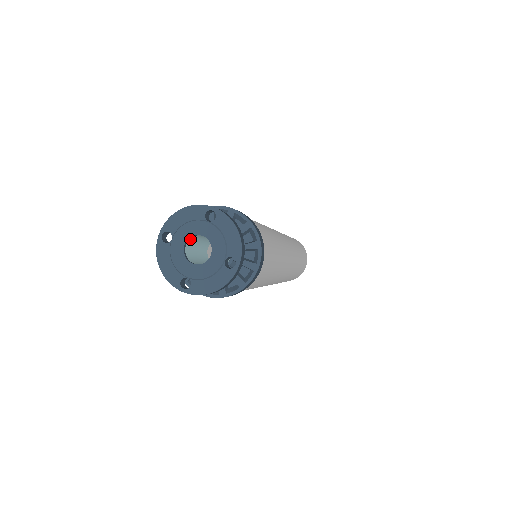
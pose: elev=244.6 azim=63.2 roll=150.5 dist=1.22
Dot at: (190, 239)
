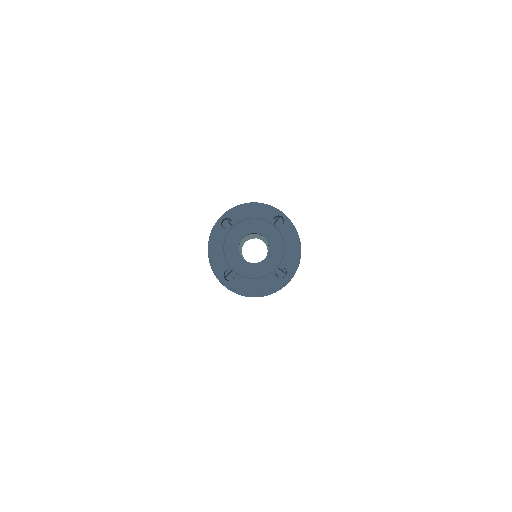
Dot at: (248, 234)
